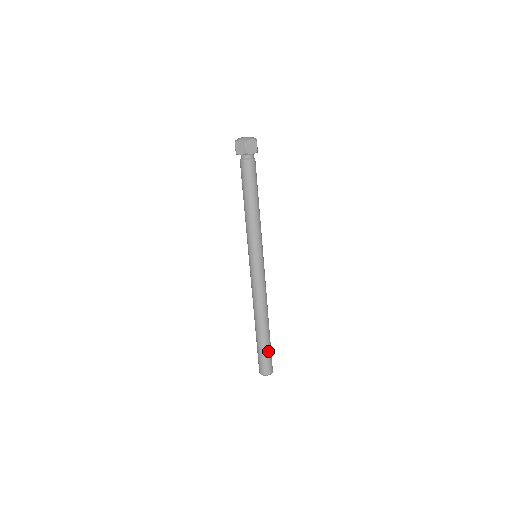
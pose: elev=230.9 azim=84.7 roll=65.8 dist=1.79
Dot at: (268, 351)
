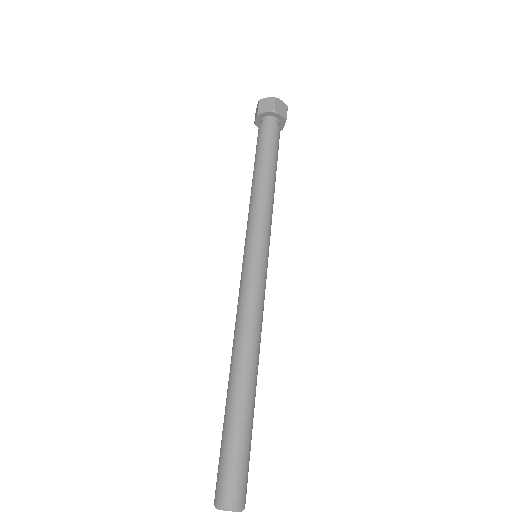
Dot at: (246, 445)
